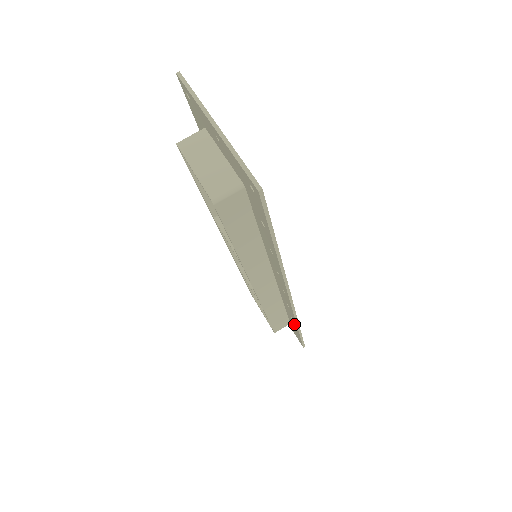
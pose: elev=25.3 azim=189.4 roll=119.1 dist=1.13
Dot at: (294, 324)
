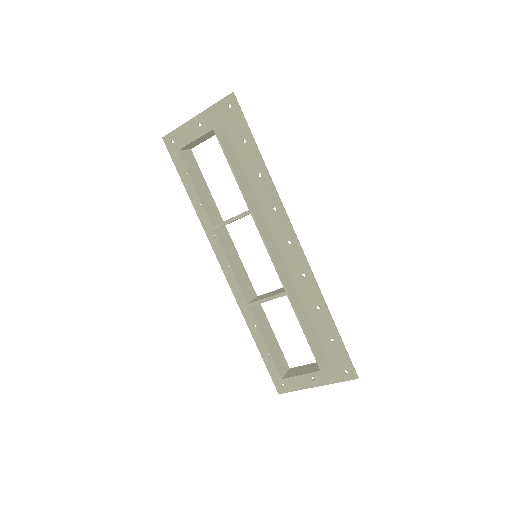
Dot at: (325, 320)
